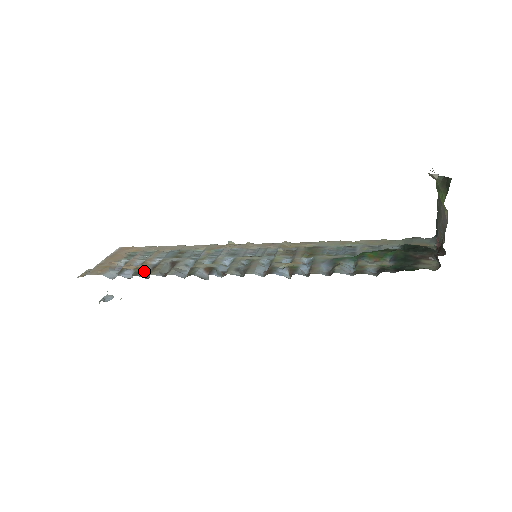
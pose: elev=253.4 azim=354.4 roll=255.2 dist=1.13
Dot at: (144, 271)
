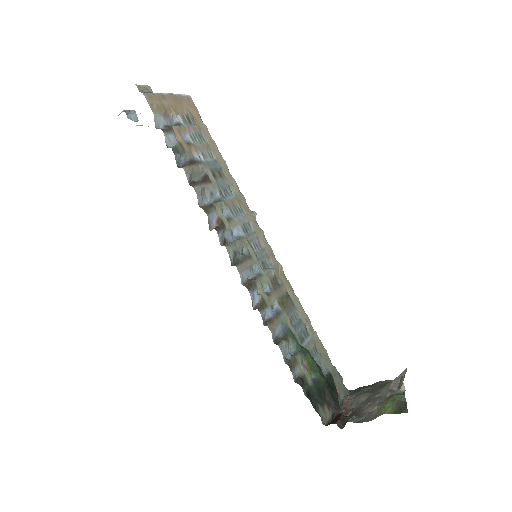
Dot at: (183, 155)
